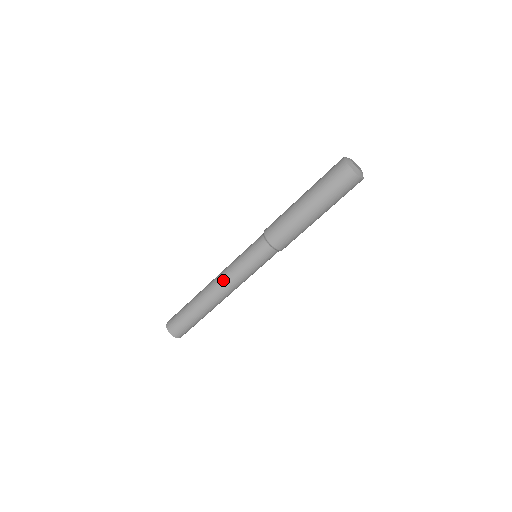
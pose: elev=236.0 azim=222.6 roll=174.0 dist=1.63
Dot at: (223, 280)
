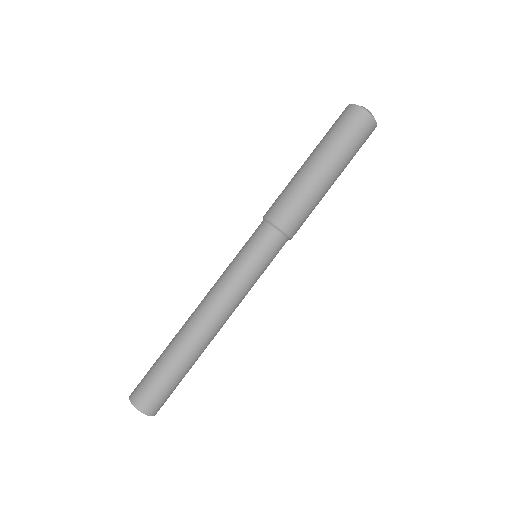
Dot at: (212, 295)
